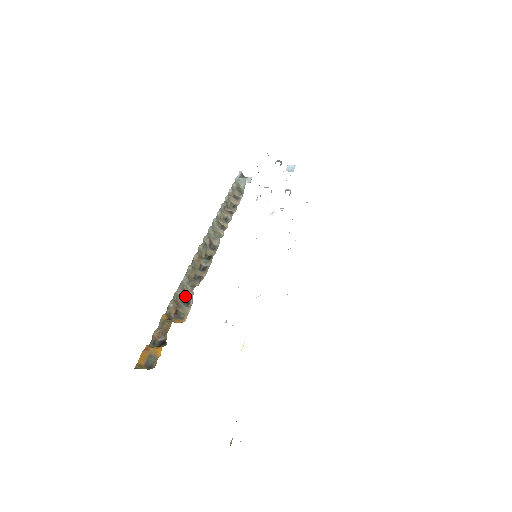
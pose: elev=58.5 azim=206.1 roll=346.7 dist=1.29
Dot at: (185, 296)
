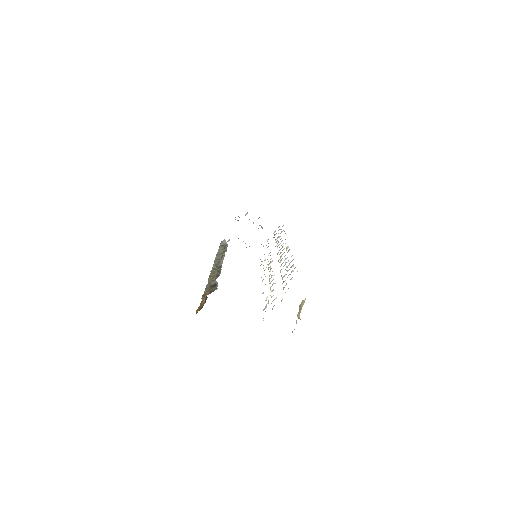
Dot at: (212, 285)
